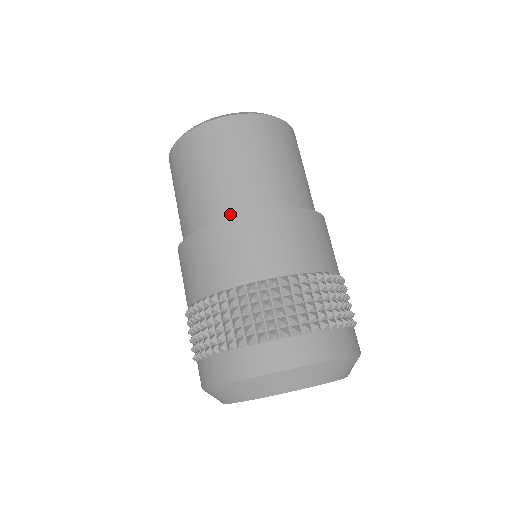
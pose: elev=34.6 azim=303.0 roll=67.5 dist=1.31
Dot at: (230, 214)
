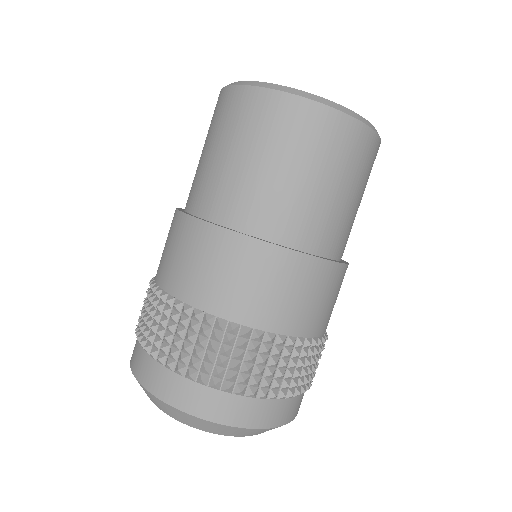
Dot at: (224, 219)
